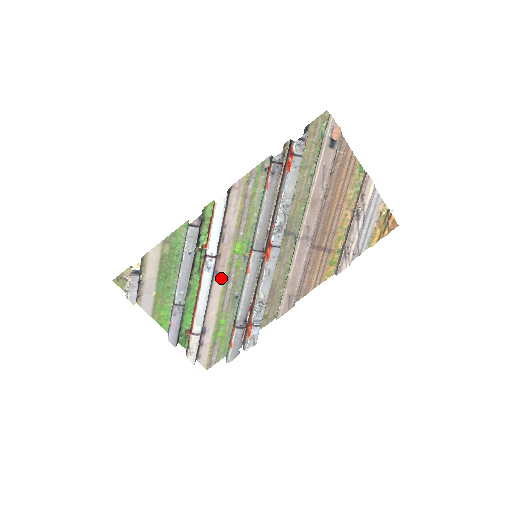
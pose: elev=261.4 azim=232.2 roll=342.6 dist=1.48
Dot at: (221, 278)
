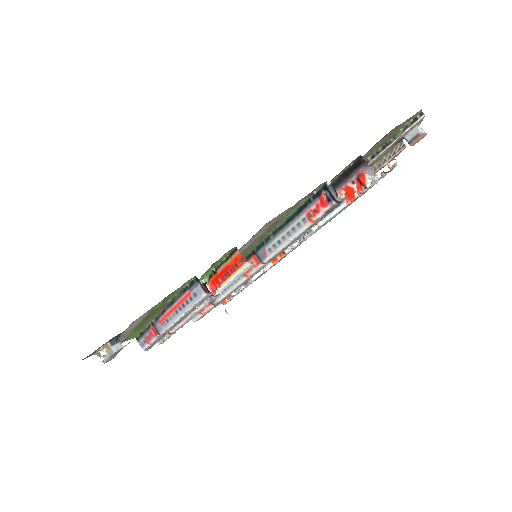
Dot at: occluded
